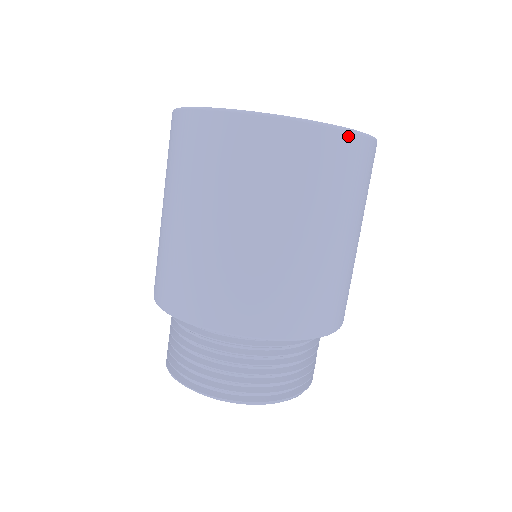
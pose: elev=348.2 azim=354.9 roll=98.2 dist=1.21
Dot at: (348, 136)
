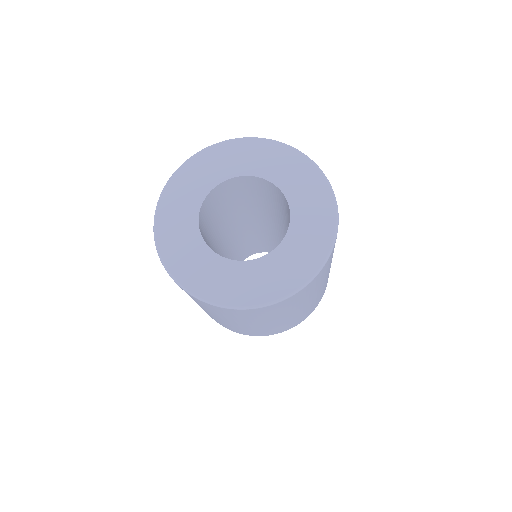
Dot at: occluded
